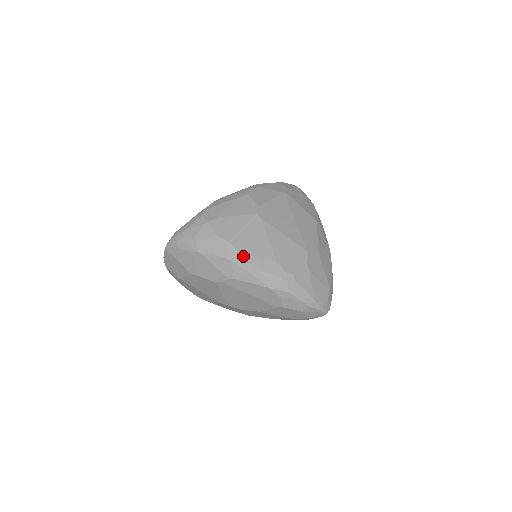
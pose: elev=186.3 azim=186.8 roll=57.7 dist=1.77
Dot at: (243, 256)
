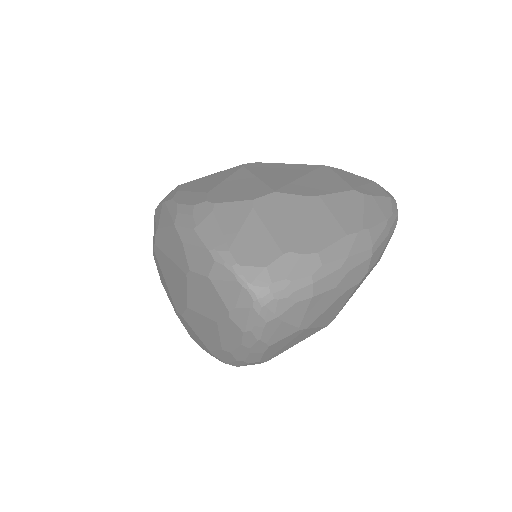
Dot at: (177, 192)
